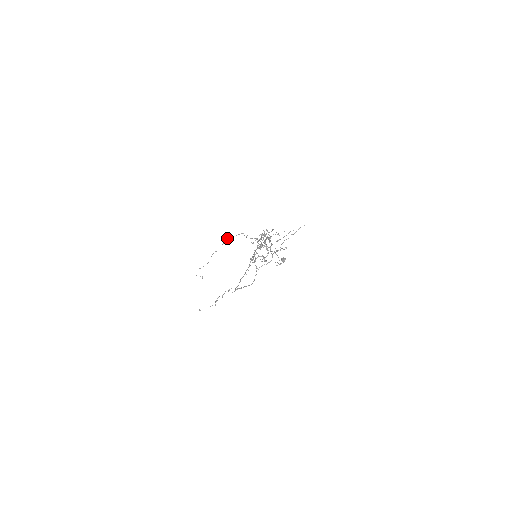
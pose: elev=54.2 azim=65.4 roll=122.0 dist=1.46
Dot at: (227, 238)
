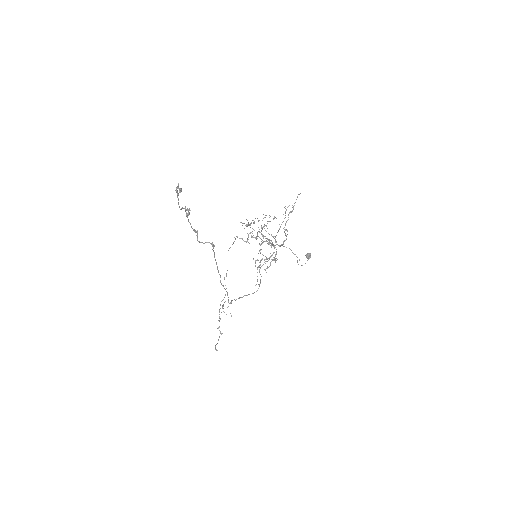
Dot at: occluded
